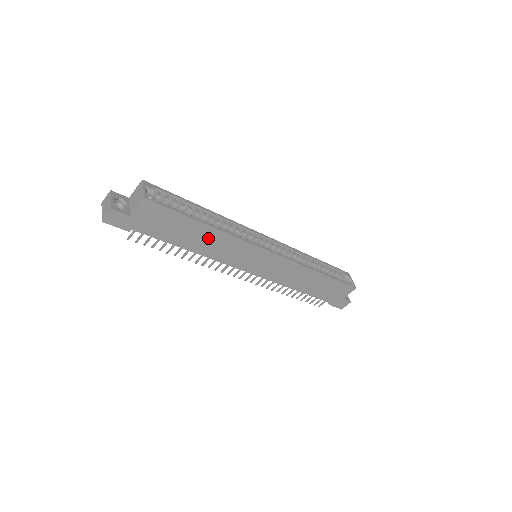
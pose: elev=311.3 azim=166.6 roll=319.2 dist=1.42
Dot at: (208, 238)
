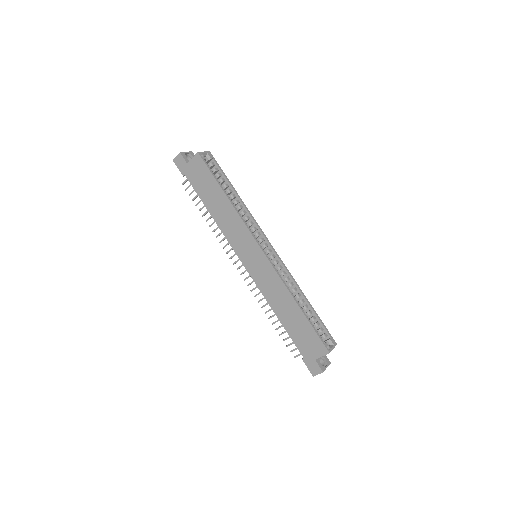
Dot at: (224, 209)
